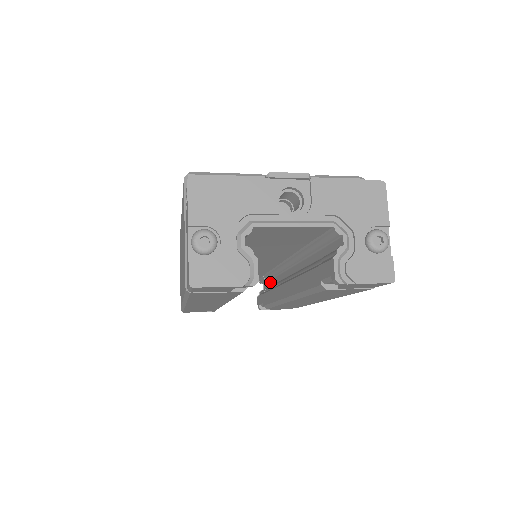
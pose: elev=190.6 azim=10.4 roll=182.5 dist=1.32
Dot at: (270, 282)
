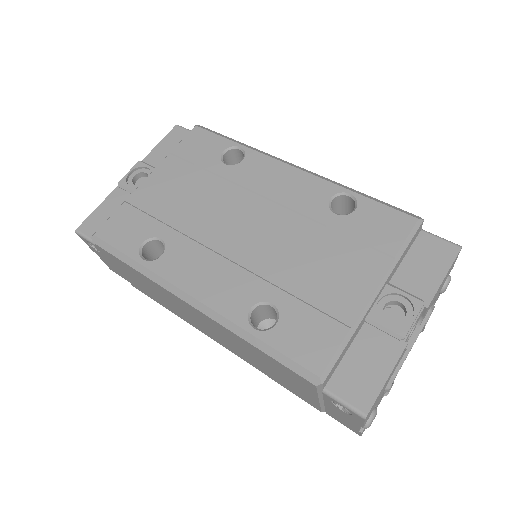
Dot at: occluded
